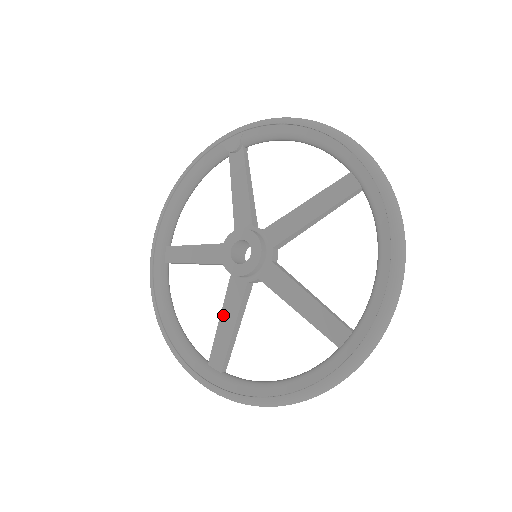
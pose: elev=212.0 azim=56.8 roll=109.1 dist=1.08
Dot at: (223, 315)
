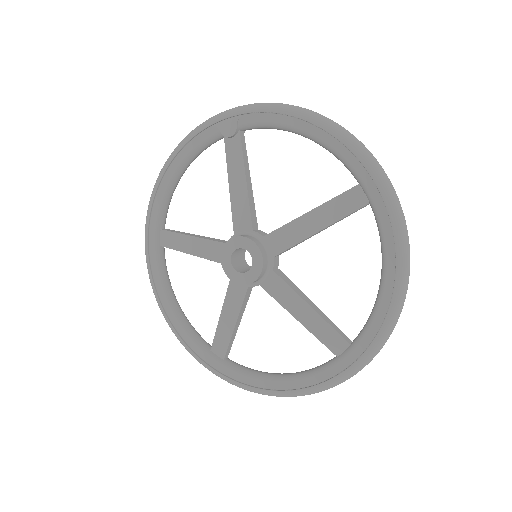
Dot at: (224, 311)
